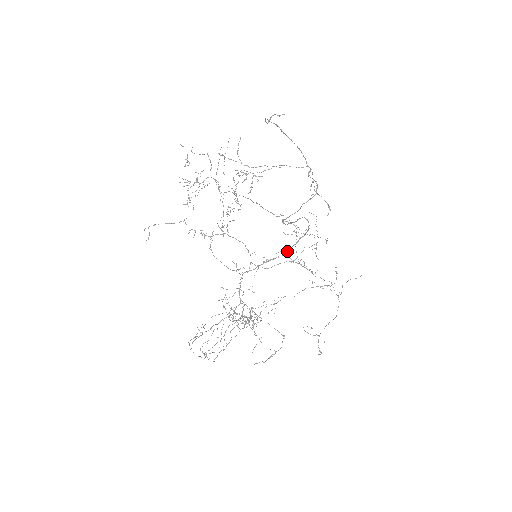
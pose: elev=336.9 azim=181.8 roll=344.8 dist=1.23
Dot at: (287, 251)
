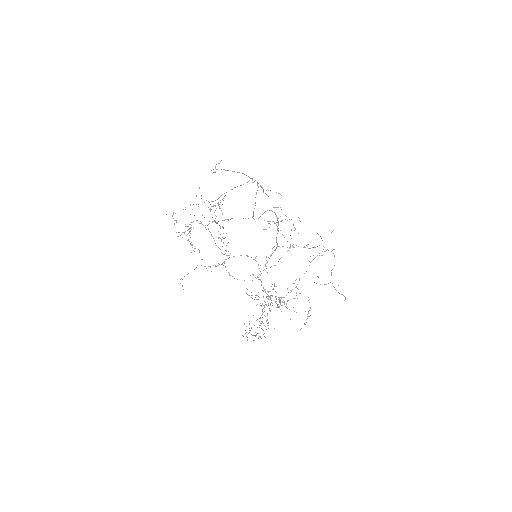
Dot at: occluded
